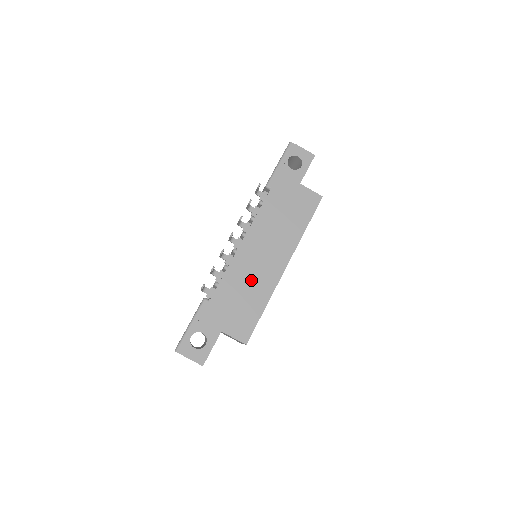
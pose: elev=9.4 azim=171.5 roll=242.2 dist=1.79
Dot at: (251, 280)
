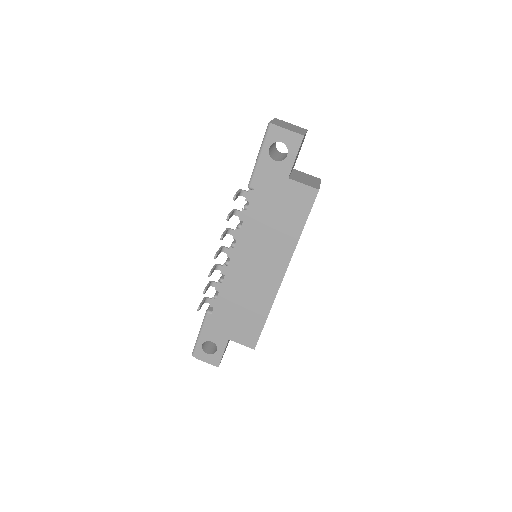
Dot at: (248, 292)
